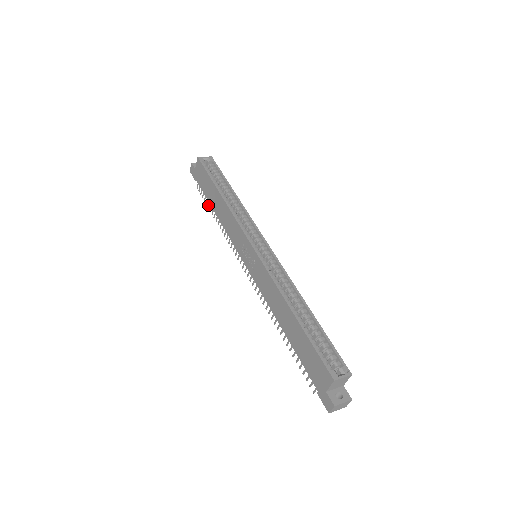
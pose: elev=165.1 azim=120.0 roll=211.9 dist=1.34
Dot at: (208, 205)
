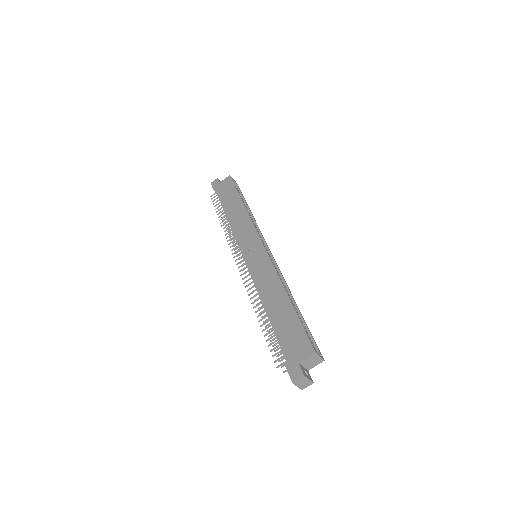
Dot at: (218, 210)
